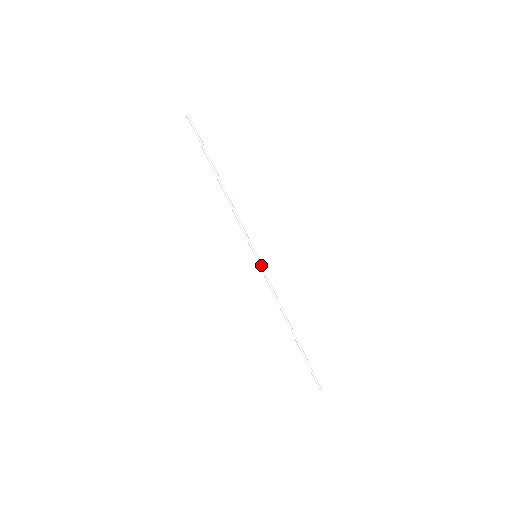
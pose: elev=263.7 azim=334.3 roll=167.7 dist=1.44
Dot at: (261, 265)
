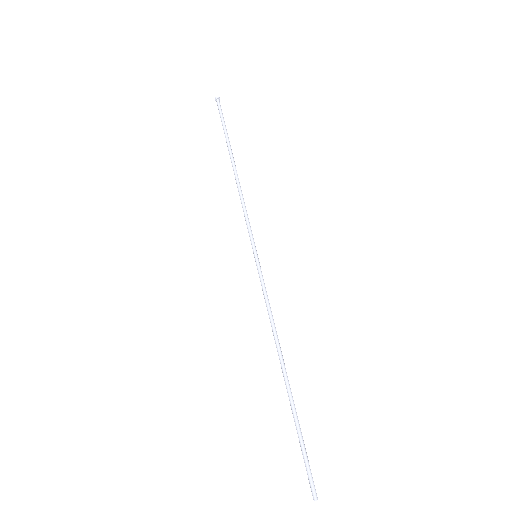
Dot at: occluded
